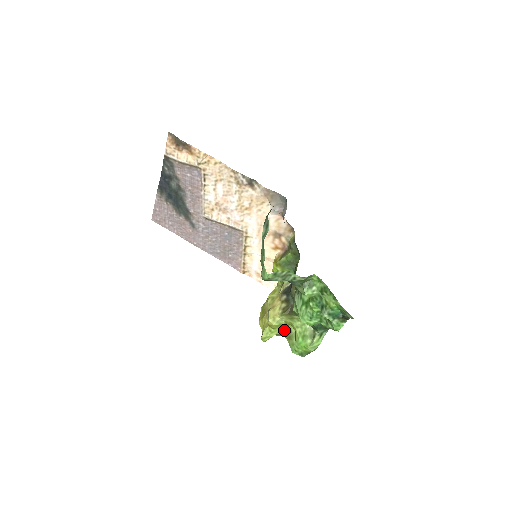
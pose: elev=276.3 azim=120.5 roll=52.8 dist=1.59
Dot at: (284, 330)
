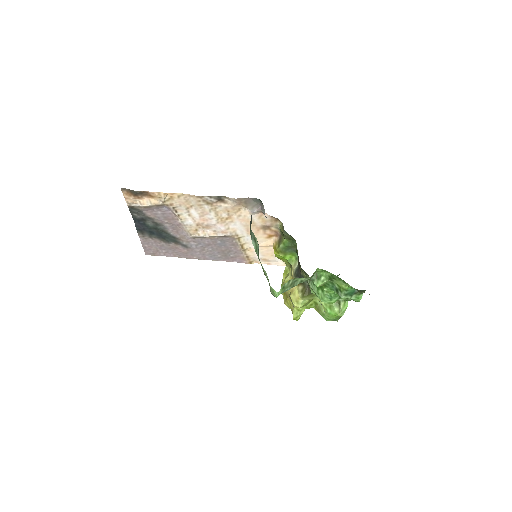
Dot at: (310, 304)
